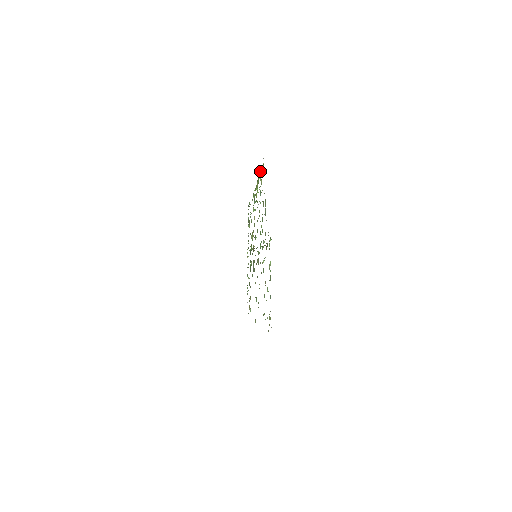
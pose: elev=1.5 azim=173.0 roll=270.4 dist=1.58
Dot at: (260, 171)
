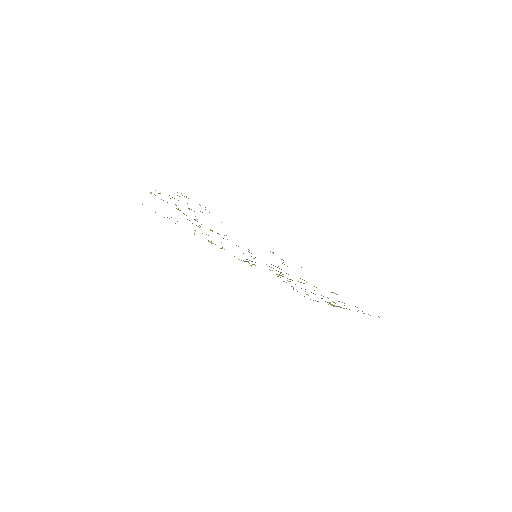
Dot at: occluded
